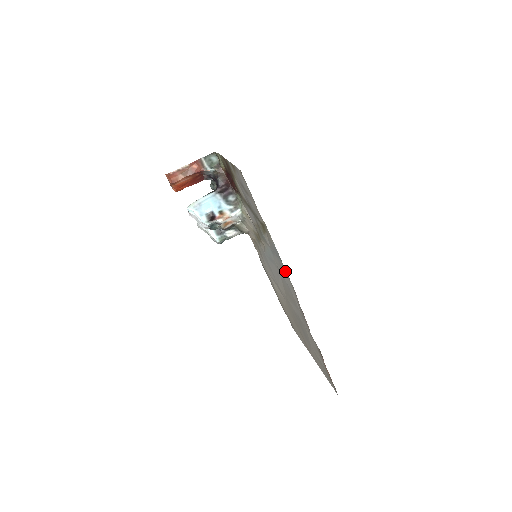
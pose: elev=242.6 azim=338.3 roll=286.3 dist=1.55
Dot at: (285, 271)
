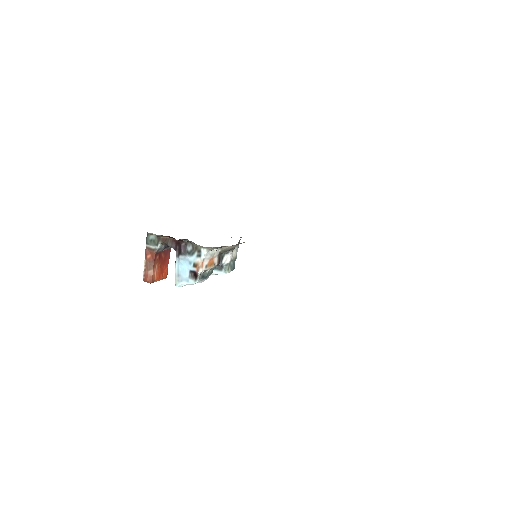
Dot at: occluded
